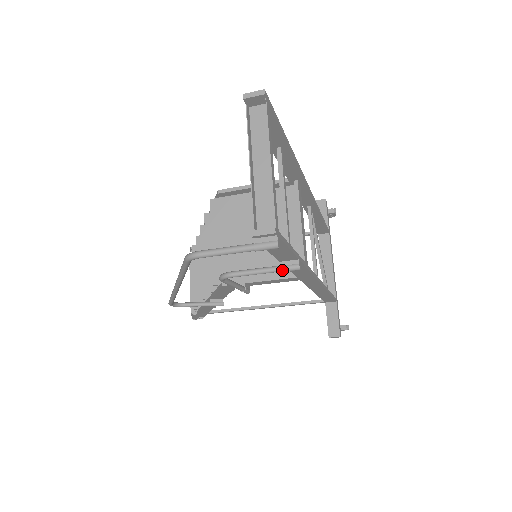
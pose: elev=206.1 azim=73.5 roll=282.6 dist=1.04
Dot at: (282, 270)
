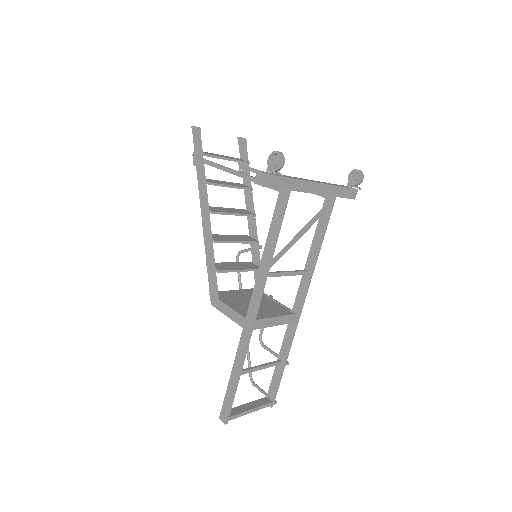
Dot at: occluded
